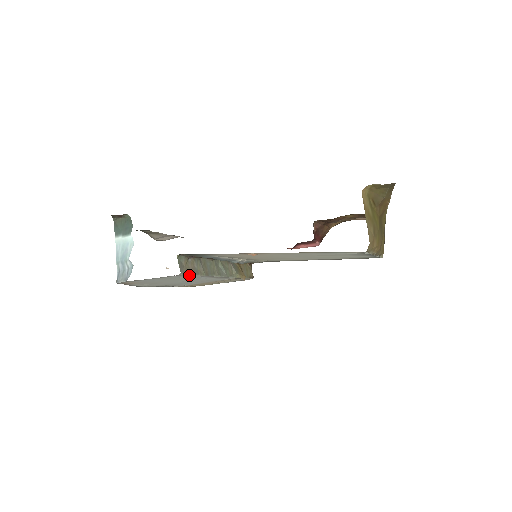
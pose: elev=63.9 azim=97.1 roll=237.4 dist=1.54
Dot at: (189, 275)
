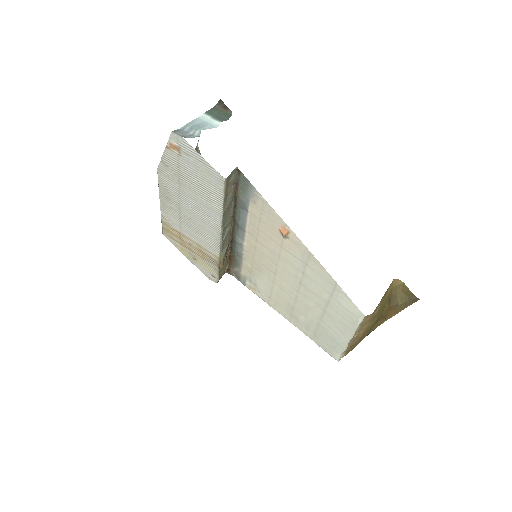
Dot at: (222, 192)
